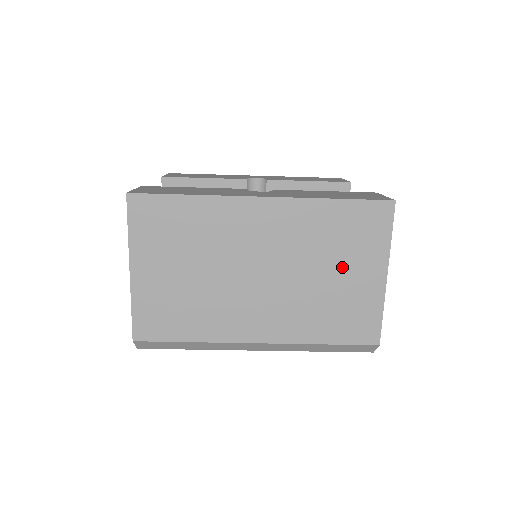
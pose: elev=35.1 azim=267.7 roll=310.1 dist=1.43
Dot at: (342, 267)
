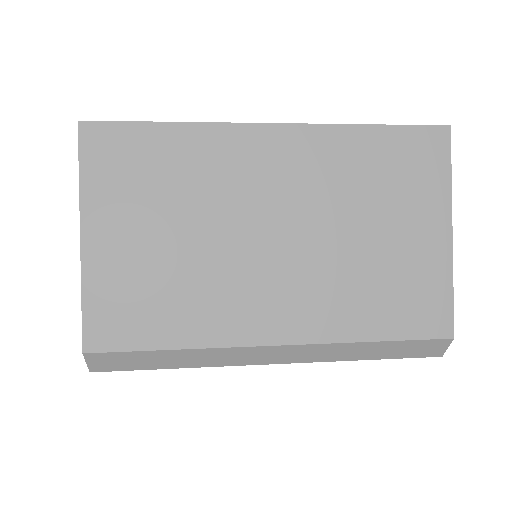
Dot at: (389, 221)
